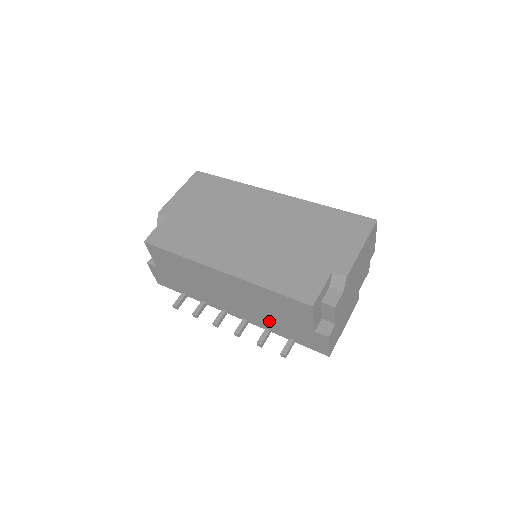
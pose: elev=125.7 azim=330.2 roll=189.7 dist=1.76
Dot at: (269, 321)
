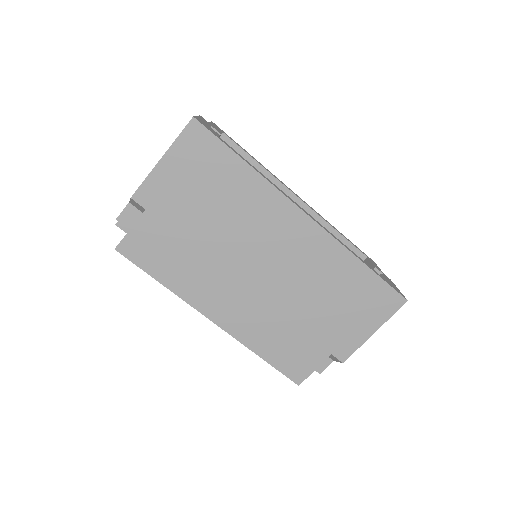
Dot at: occluded
